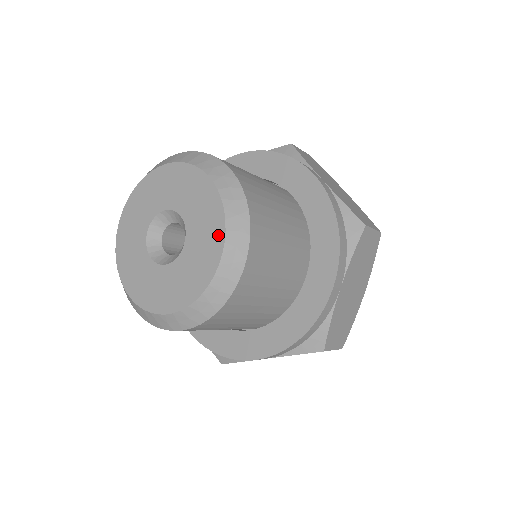
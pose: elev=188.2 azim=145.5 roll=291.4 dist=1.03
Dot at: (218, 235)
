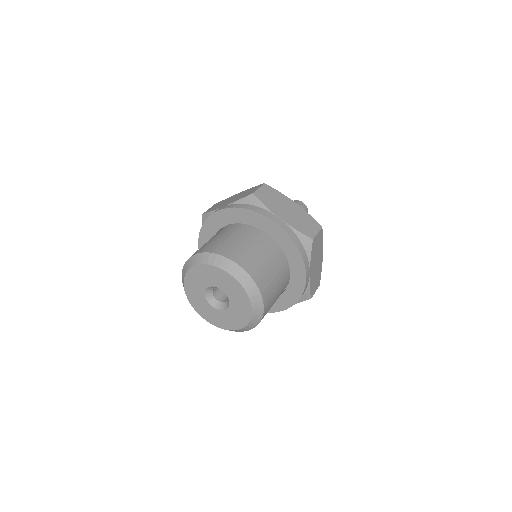
Dot at: (246, 300)
